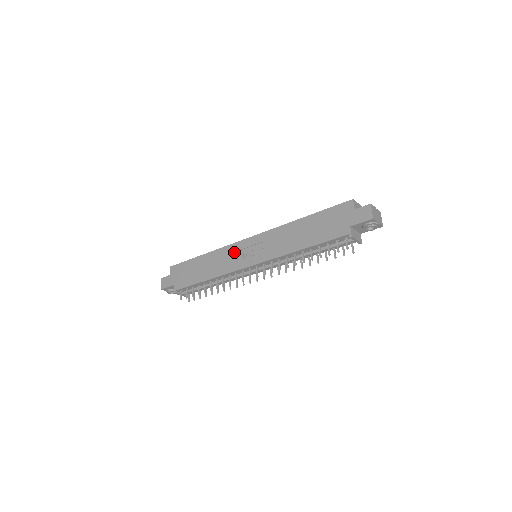
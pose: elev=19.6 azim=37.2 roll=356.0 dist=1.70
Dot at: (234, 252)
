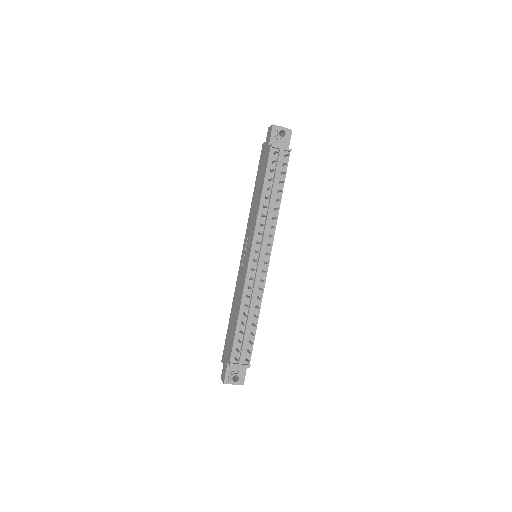
Dot at: (240, 273)
